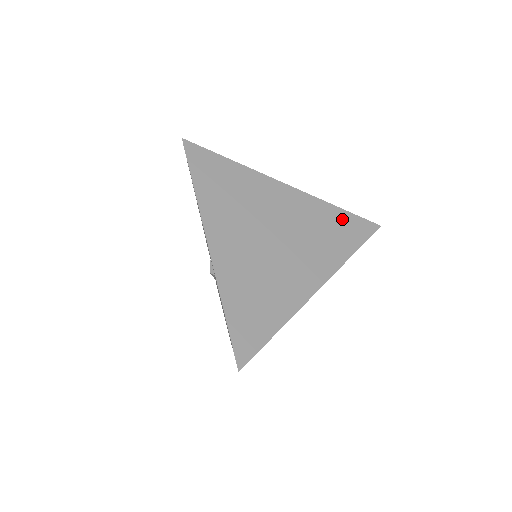
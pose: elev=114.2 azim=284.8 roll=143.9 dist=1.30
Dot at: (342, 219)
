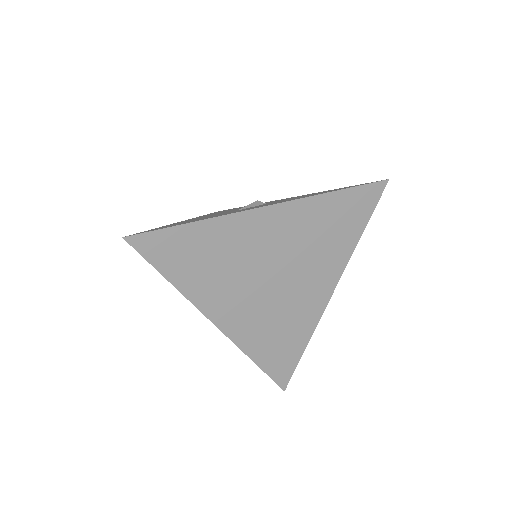
Dot at: (342, 204)
